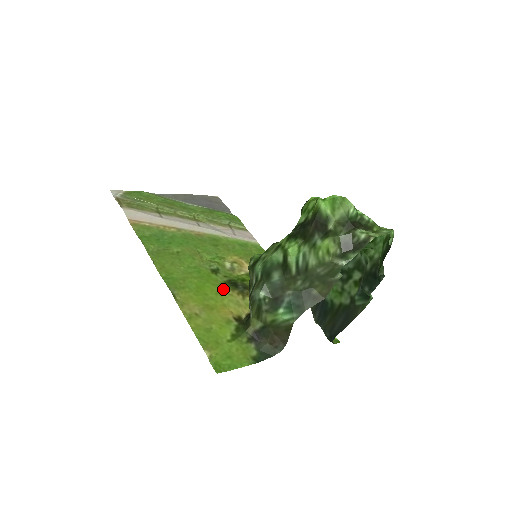
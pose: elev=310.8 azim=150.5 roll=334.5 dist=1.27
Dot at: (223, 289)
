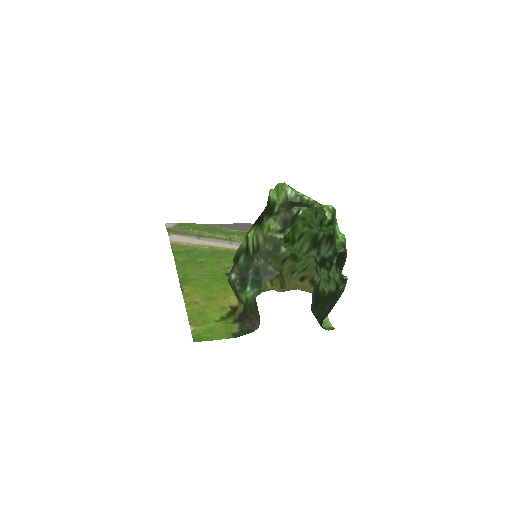
Dot at: (229, 286)
